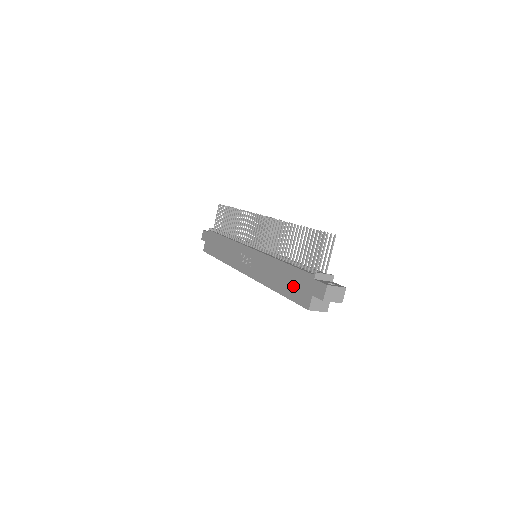
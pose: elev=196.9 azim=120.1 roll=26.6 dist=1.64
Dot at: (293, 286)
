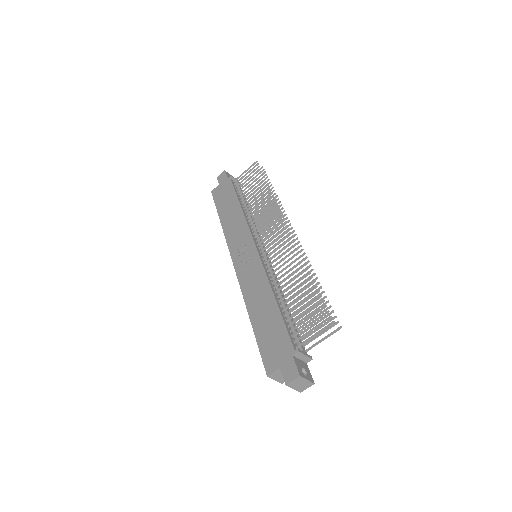
Dot at: (269, 336)
